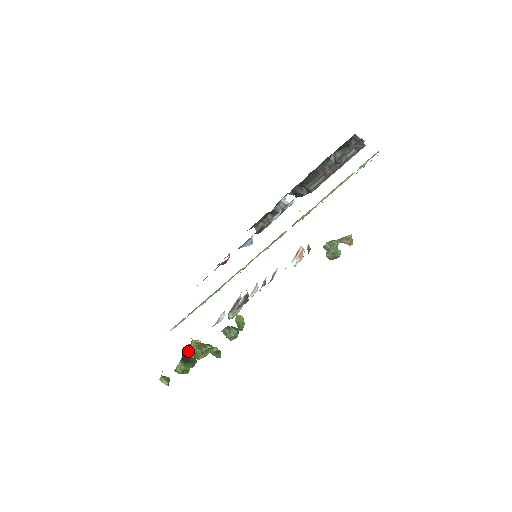
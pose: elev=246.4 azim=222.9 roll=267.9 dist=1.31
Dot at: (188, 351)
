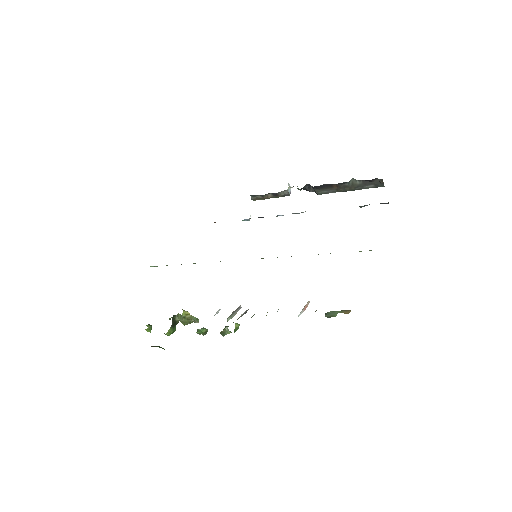
Dot at: (176, 315)
